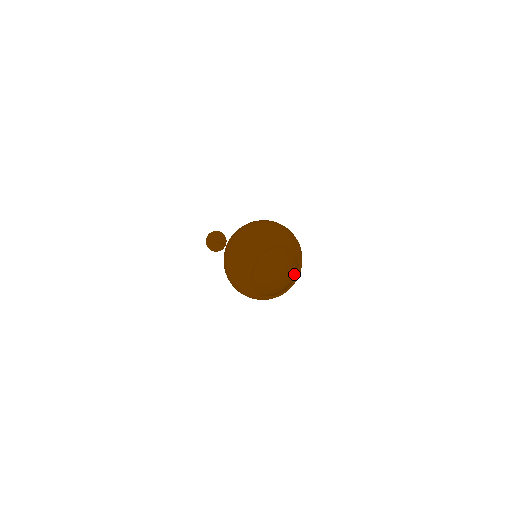
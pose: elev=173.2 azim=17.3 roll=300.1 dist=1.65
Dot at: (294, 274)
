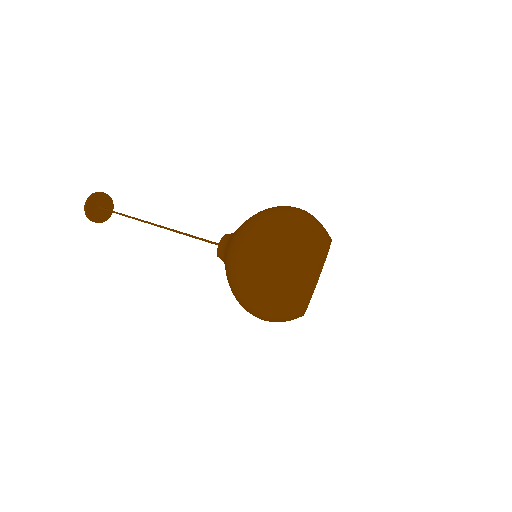
Dot at: occluded
